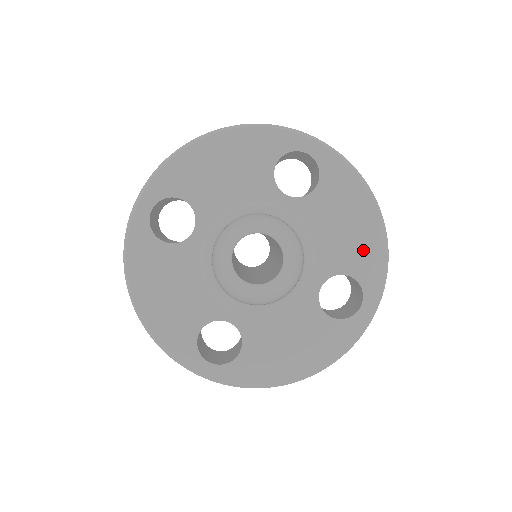
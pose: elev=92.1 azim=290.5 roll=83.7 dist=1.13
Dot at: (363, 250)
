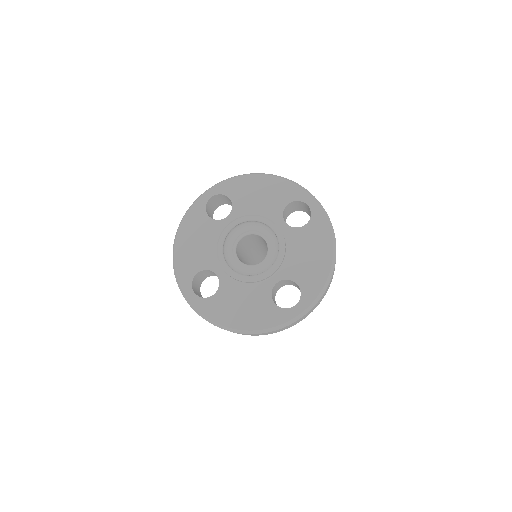
Dot at: (313, 273)
